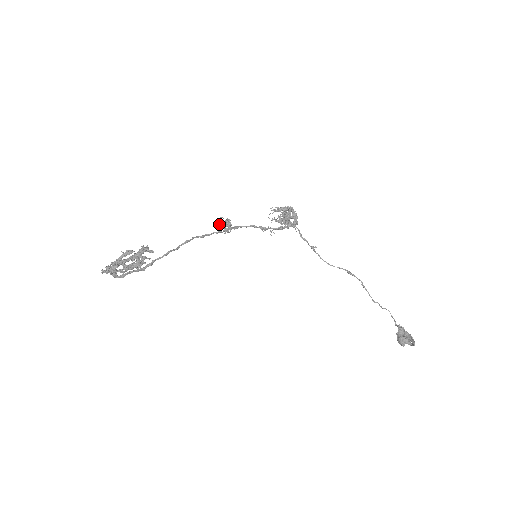
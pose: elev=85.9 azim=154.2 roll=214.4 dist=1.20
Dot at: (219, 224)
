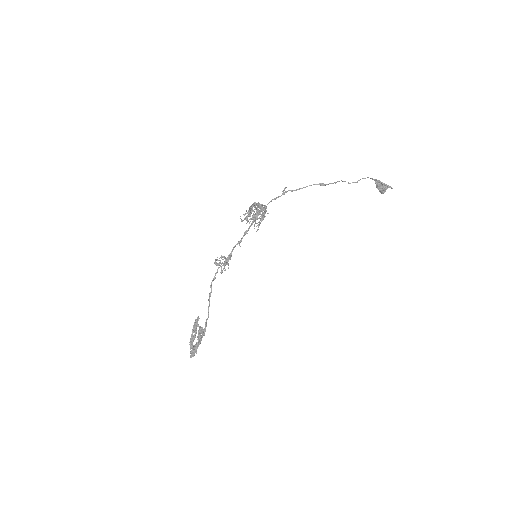
Dot at: occluded
